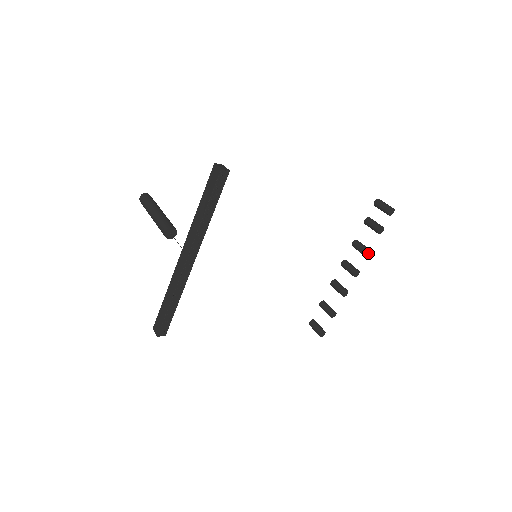
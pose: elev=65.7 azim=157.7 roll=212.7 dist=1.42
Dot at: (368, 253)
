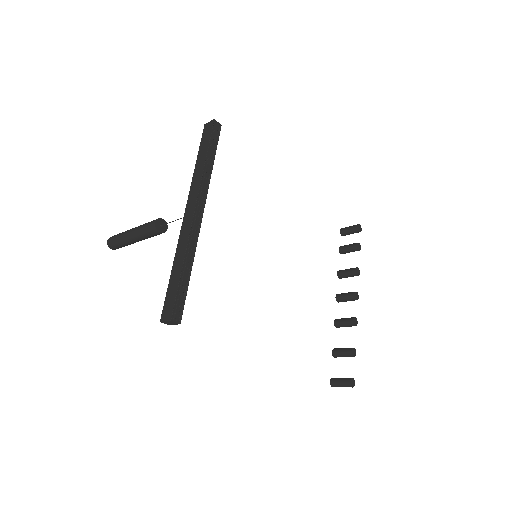
Dot at: (357, 272)
